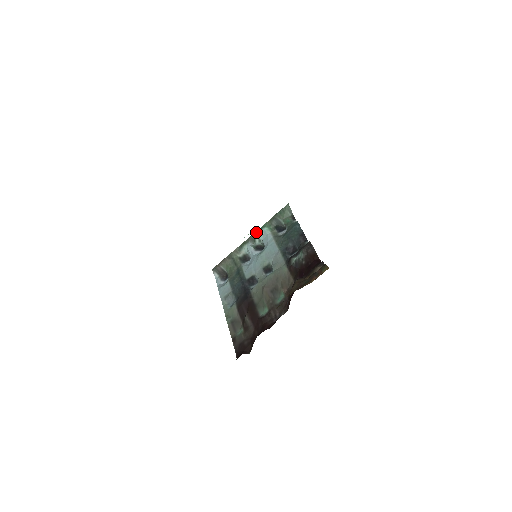
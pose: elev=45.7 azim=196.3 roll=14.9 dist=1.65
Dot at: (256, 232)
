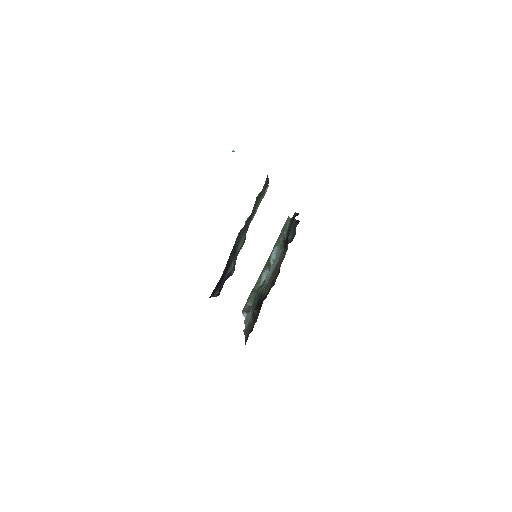
Dot at: (269, 256)
